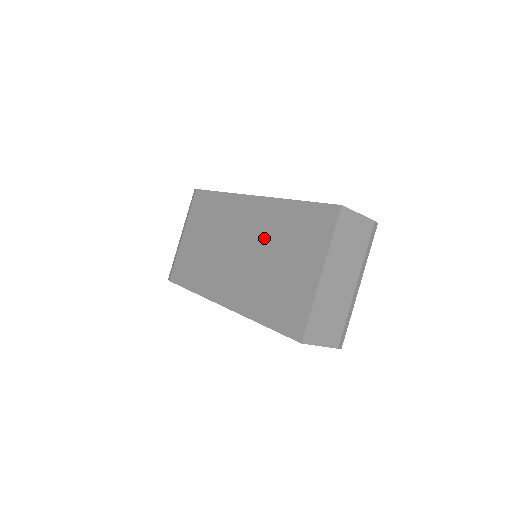
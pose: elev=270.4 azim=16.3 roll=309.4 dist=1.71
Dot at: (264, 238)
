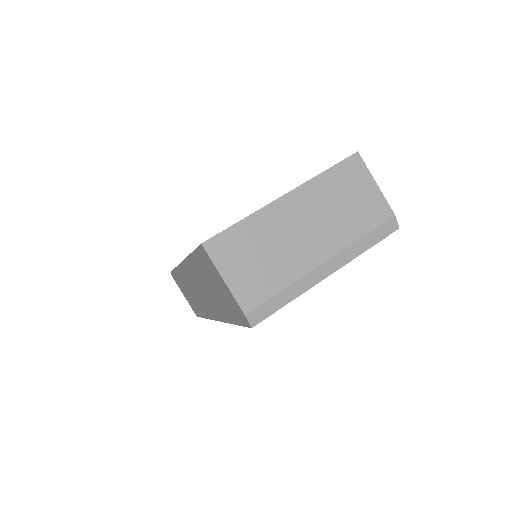
Dot at: occluded
